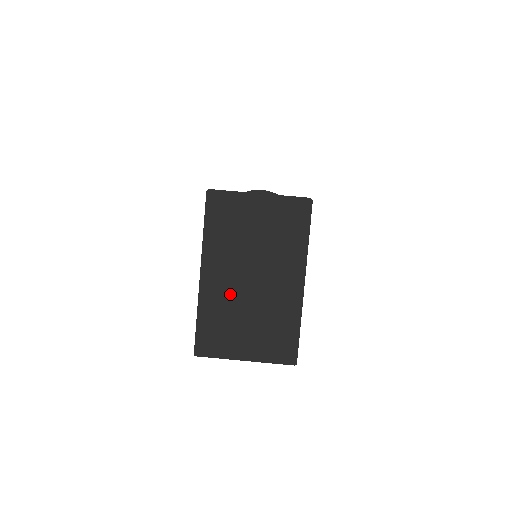
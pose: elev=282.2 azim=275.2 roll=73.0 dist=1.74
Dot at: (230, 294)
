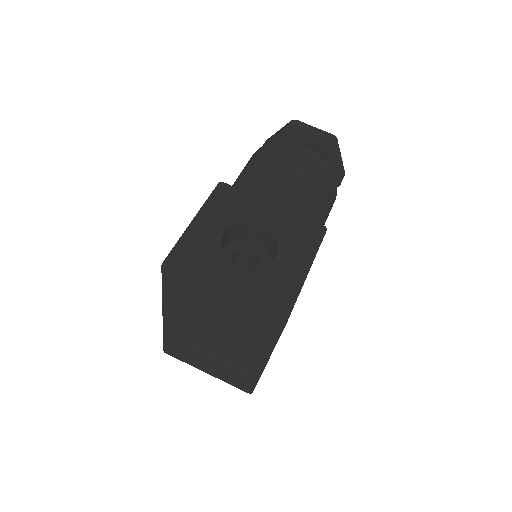
Dot at: (192, 338)
